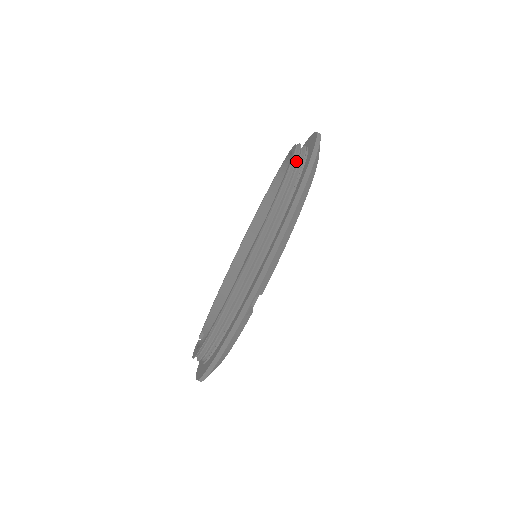
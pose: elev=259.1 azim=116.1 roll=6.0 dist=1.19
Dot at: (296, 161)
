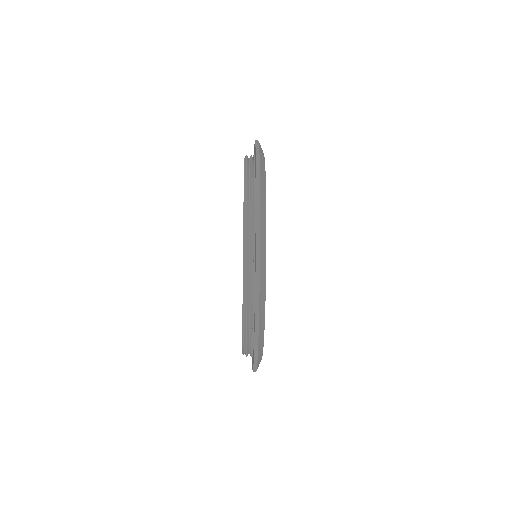
Dot at: (246, 319)
